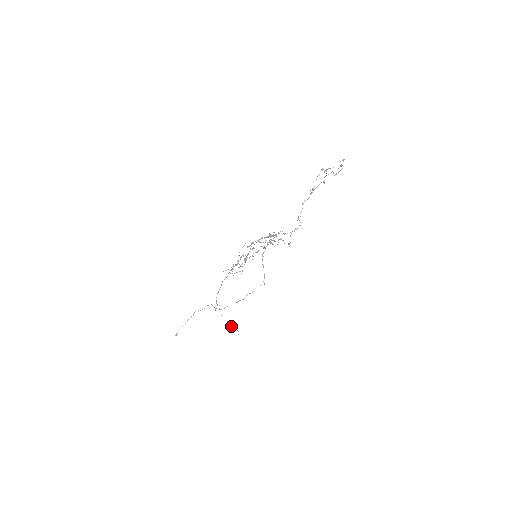
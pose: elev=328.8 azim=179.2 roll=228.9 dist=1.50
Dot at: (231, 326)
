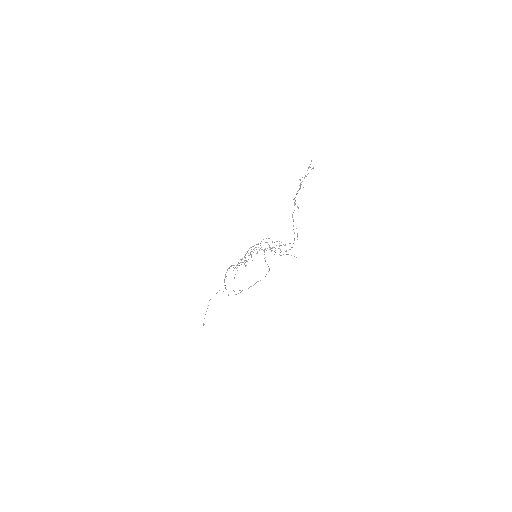
Dot at: occluded
